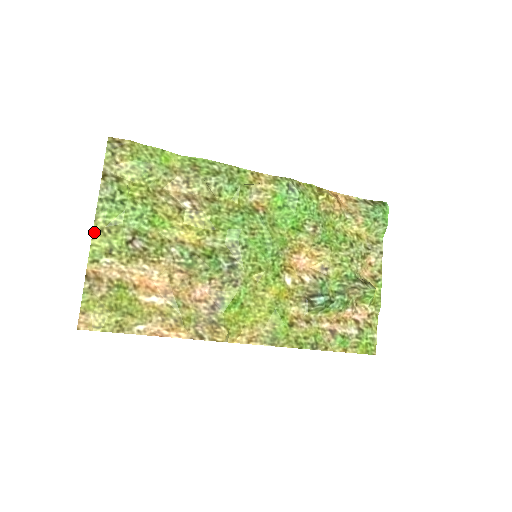
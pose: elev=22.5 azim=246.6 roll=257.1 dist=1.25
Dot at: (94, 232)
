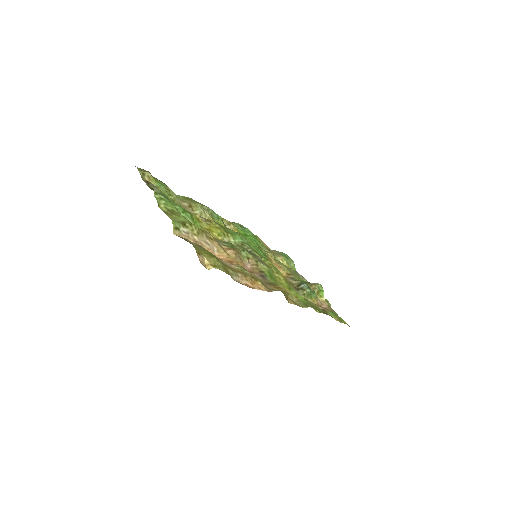
Dot at: occluded
